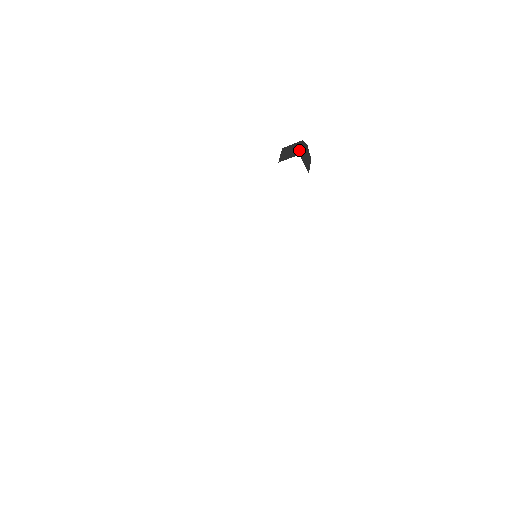
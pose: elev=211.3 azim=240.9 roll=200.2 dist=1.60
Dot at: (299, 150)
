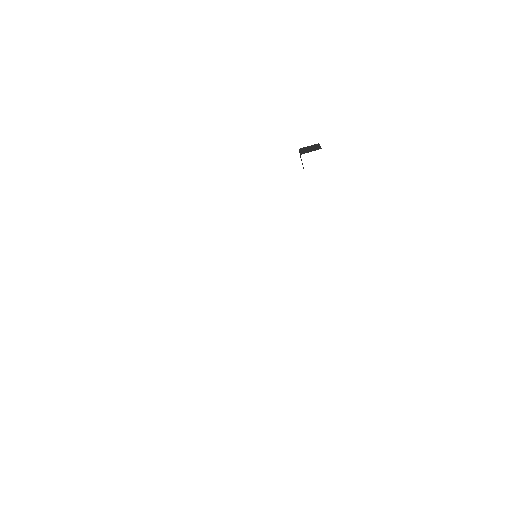
Dot at: (320, 147)
